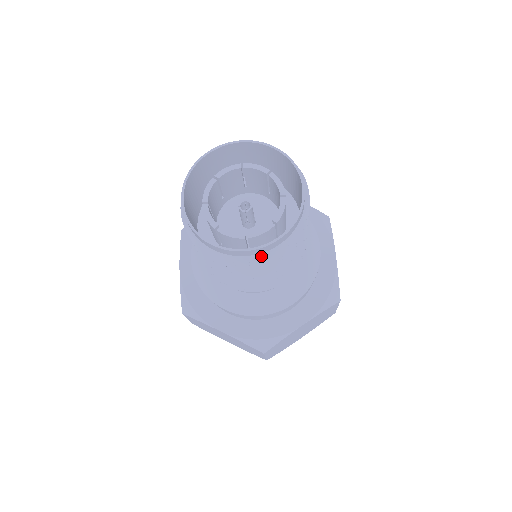
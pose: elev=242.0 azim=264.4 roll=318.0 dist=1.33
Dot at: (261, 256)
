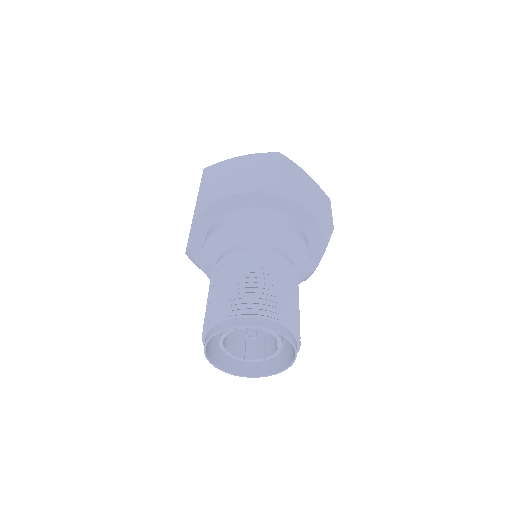
Dot at: (249, 369)
